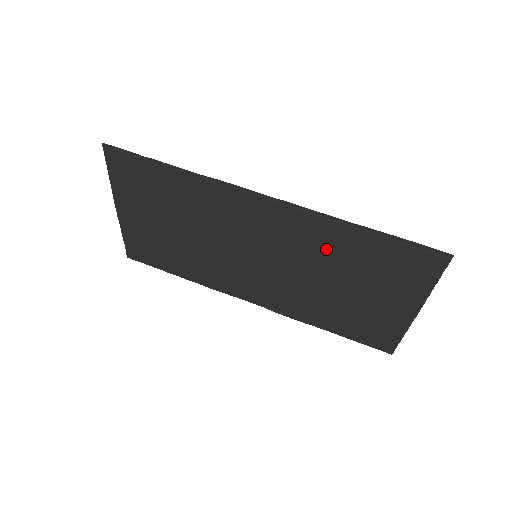
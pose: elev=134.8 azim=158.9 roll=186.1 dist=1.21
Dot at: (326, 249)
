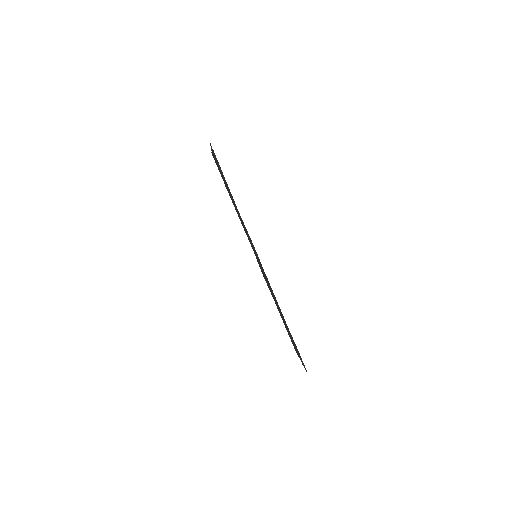
Dot at: occluded
